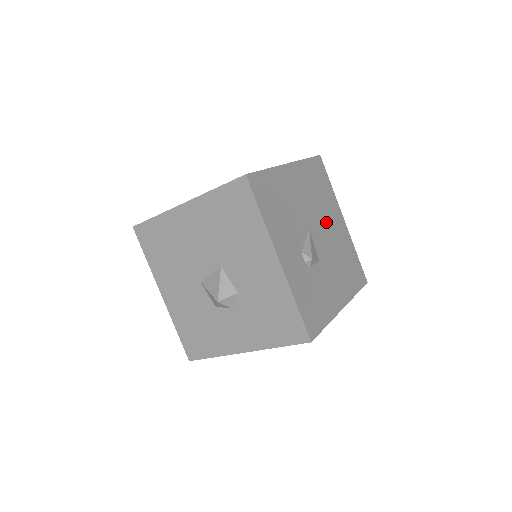
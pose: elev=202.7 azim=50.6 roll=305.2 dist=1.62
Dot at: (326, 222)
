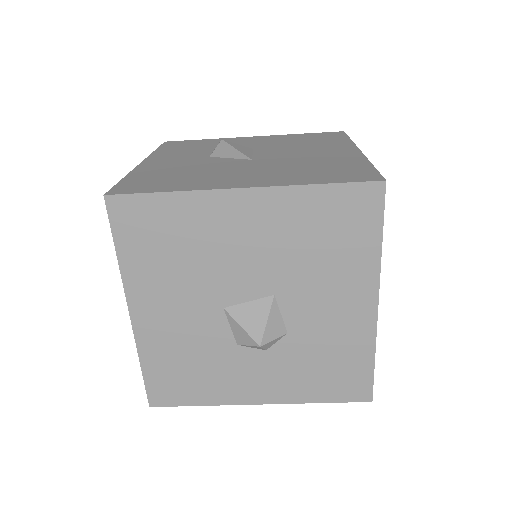
Dot at: occluded
